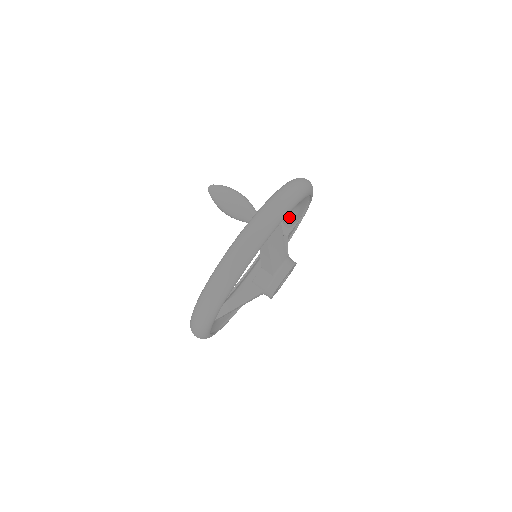
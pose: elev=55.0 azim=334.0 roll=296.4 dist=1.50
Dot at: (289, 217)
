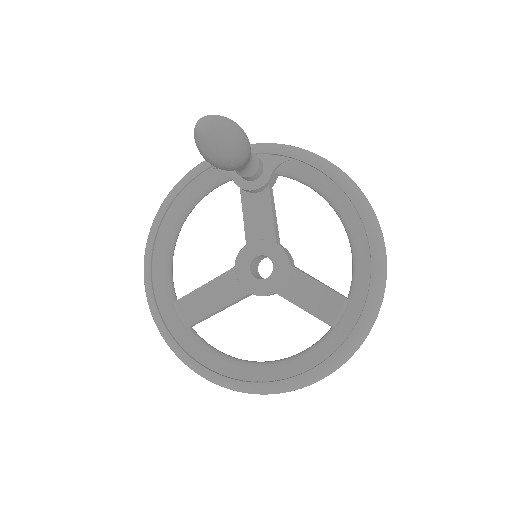
Dot at: (294, 179)
